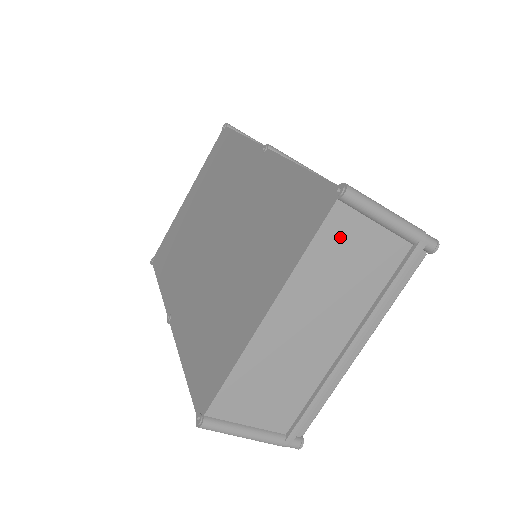
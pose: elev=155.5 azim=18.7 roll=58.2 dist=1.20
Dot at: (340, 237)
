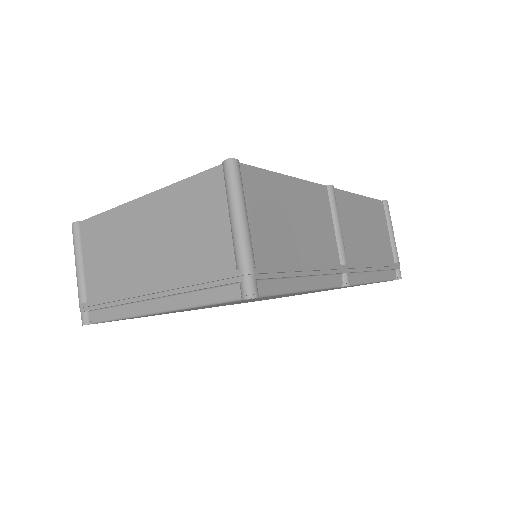
Dot at: (205, 196)
